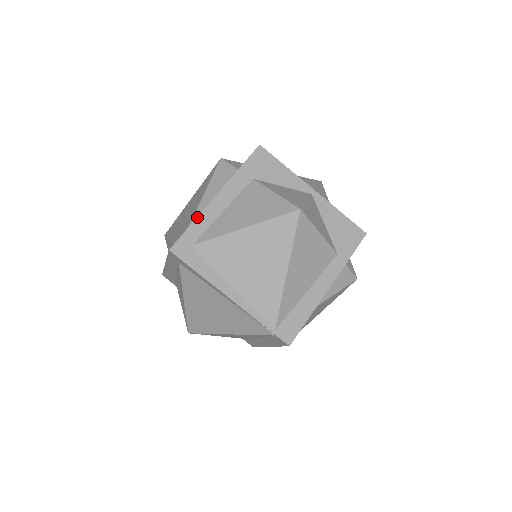
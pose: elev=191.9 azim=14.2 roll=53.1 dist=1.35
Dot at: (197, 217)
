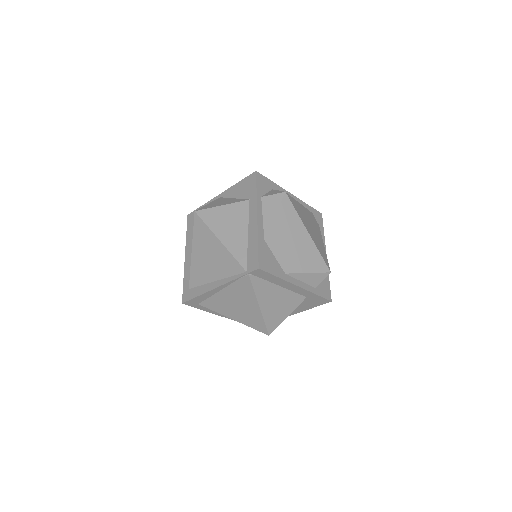
Dot at: (184, 276)
